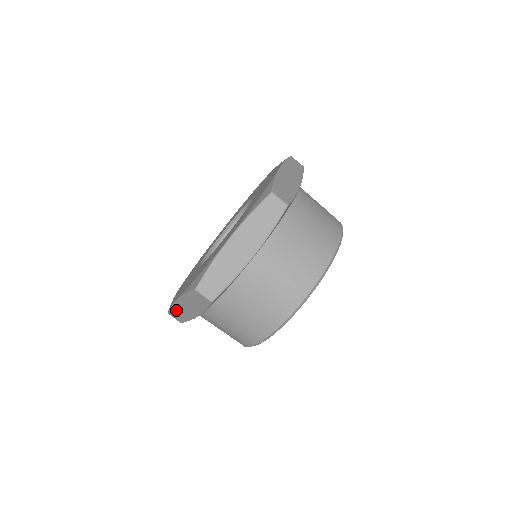
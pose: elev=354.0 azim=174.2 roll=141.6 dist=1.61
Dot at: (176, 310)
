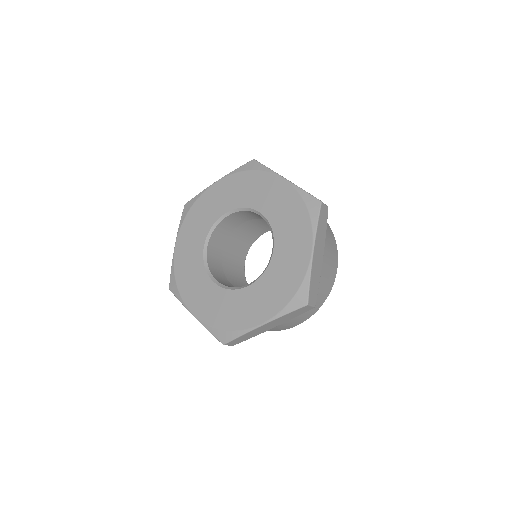
Dot at: occluded
